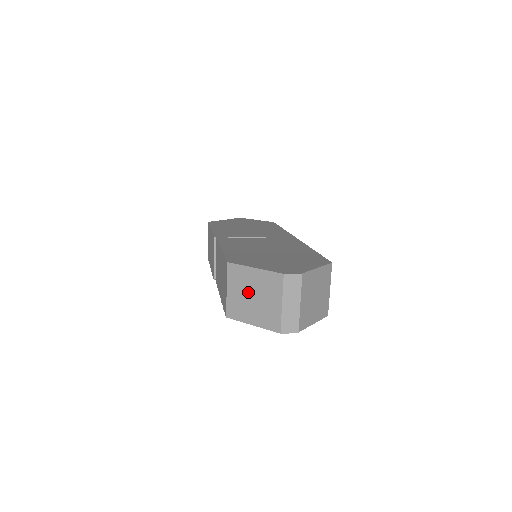
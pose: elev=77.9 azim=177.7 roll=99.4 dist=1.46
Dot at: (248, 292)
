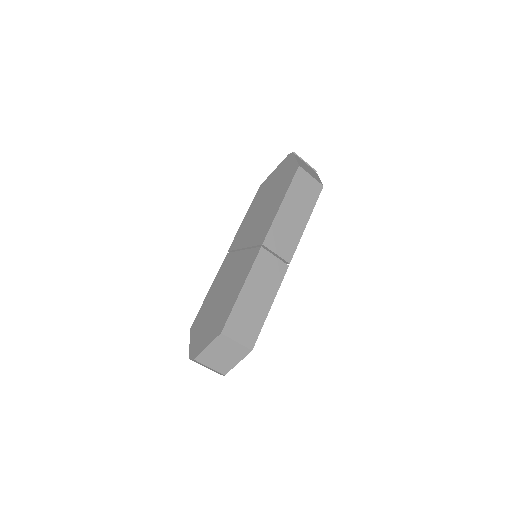
Dot at: occluded
